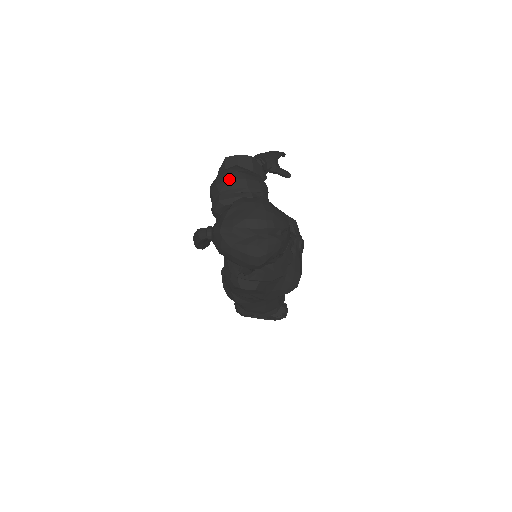
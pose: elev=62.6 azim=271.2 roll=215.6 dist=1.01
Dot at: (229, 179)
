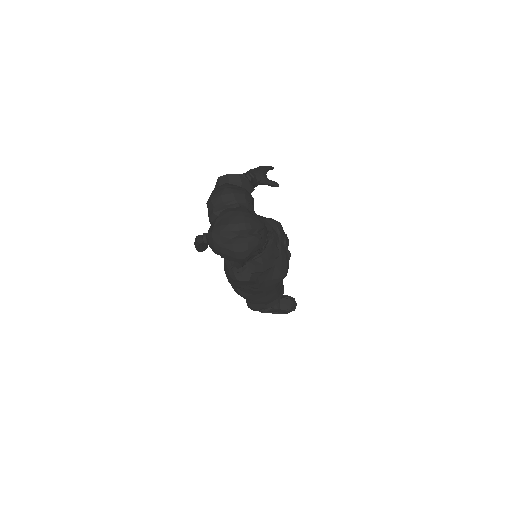
Dot at: (220, 195)
